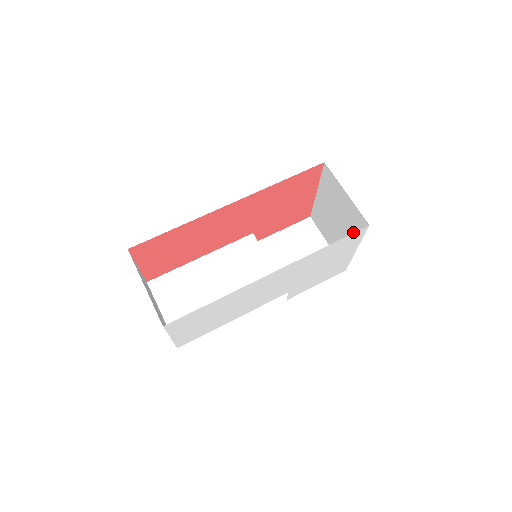
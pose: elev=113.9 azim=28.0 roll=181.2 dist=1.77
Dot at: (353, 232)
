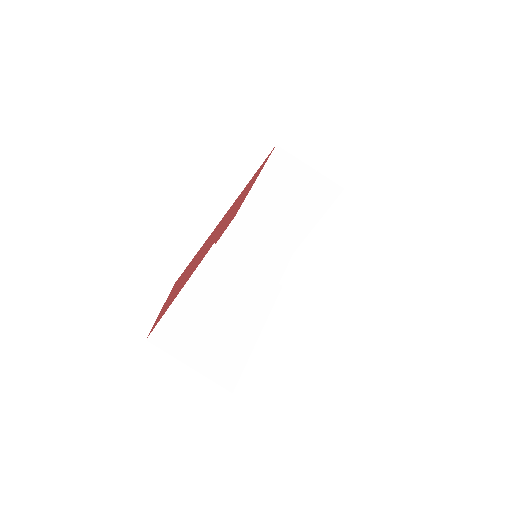
Dot at: (315, 206)
